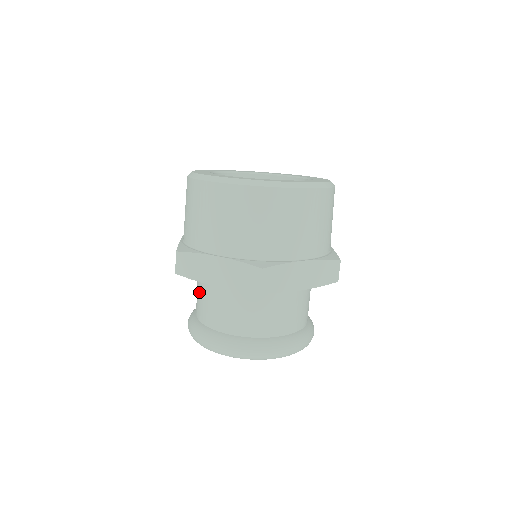
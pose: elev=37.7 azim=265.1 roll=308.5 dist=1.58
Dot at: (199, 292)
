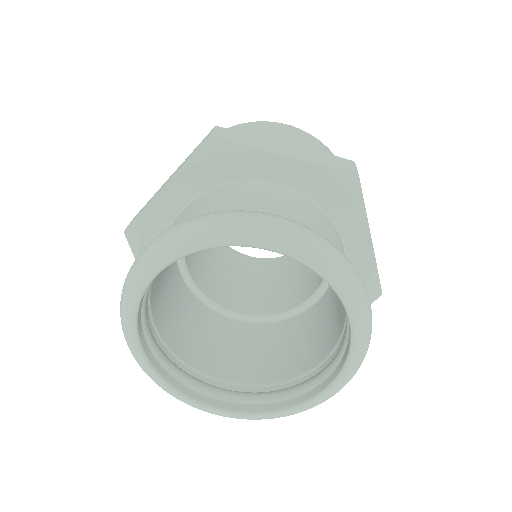
Dot at: (204, 203)
